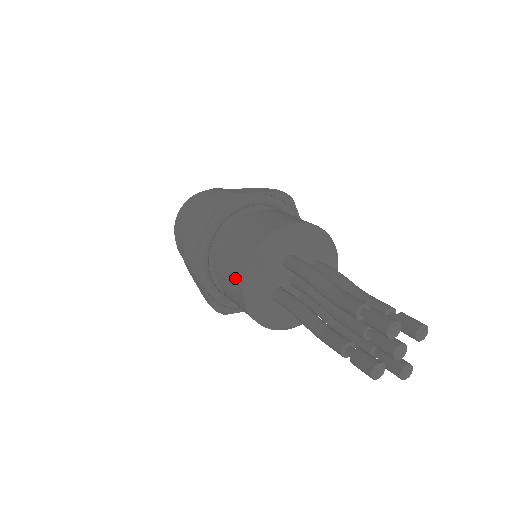
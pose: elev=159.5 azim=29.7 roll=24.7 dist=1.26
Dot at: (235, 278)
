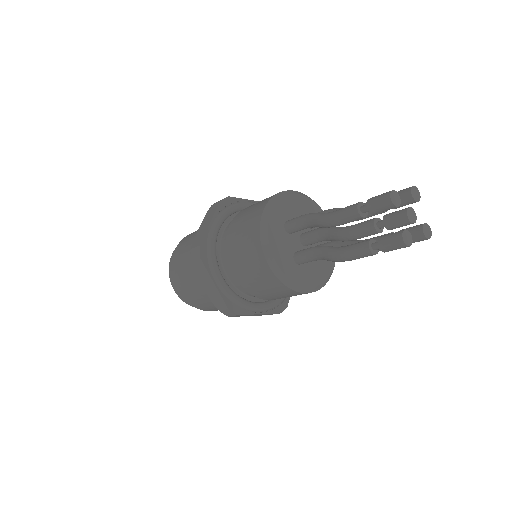
Dot at: (267, 198)
